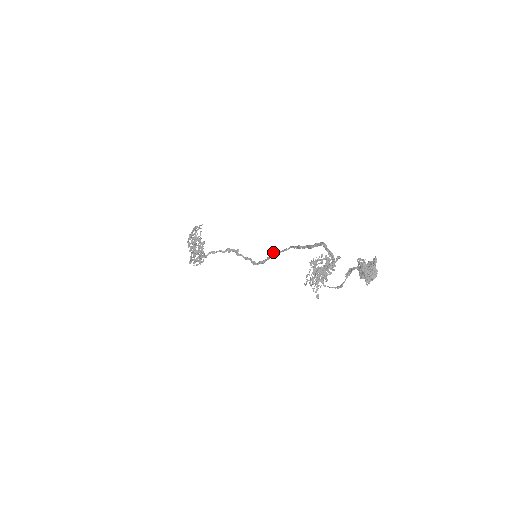
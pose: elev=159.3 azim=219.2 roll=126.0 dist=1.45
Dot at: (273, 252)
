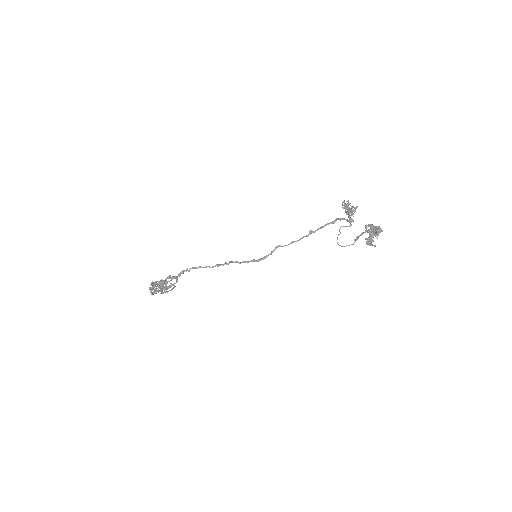
Dot at: (279, 245)
